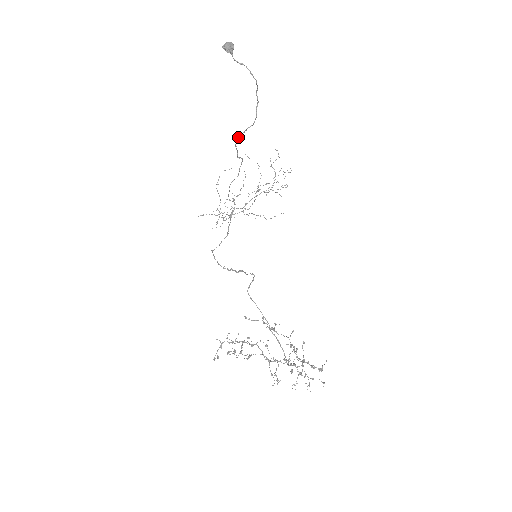
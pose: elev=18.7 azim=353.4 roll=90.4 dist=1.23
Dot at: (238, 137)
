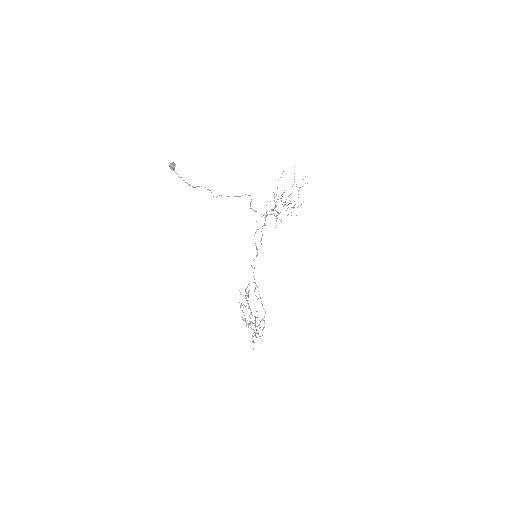
Dot at: (221, 195)
